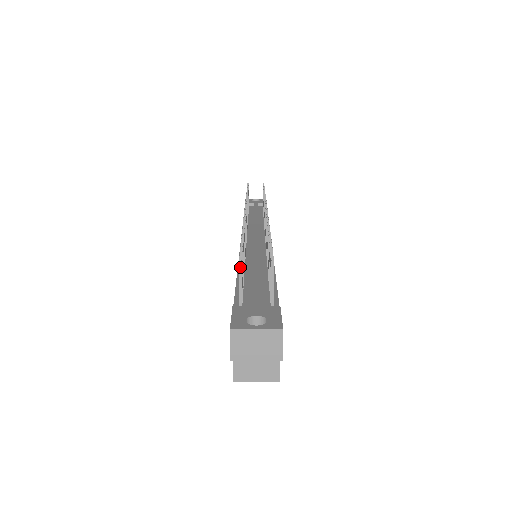
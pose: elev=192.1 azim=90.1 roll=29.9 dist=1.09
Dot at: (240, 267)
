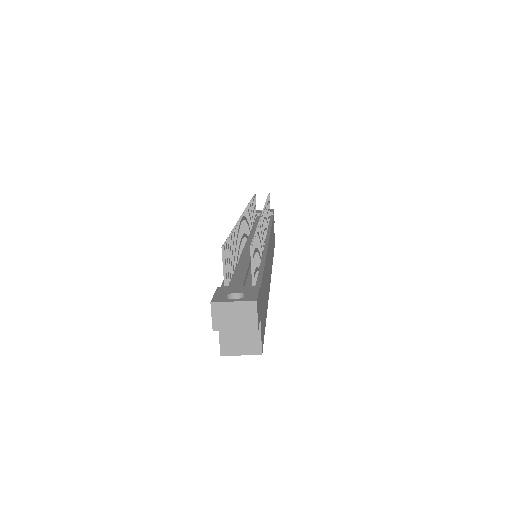
Dot at: (223, 252)
